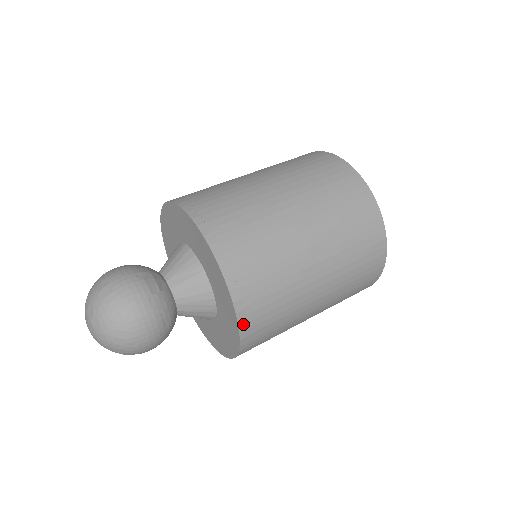
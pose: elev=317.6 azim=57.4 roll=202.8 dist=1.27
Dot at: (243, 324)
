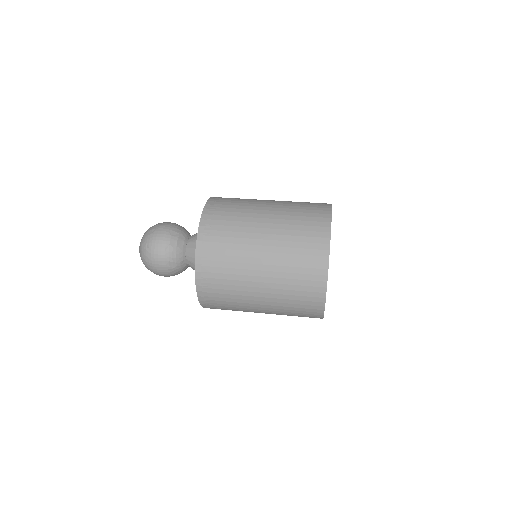
Dot at: (199, 287)
